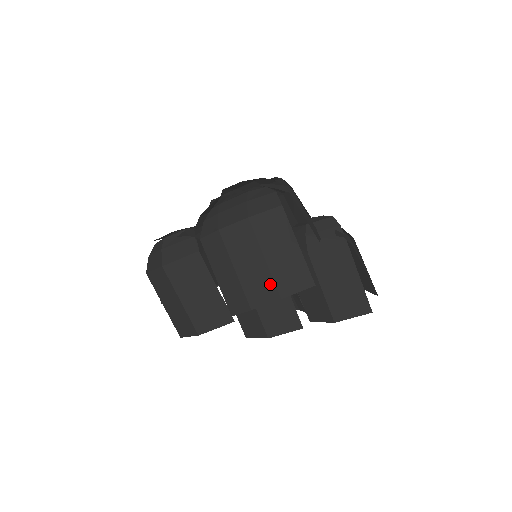
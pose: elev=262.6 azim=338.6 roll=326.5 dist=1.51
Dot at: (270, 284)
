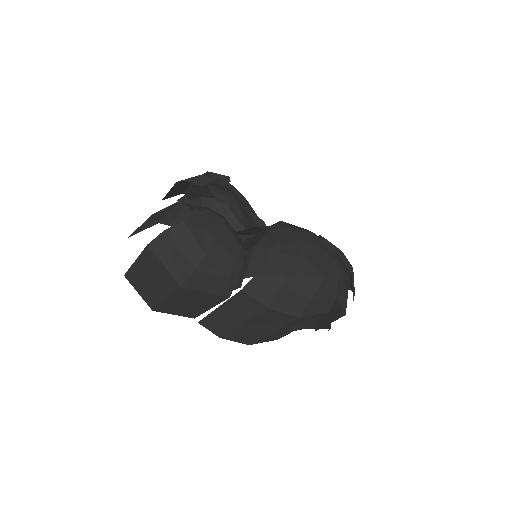
Dot at: (254, 339)
